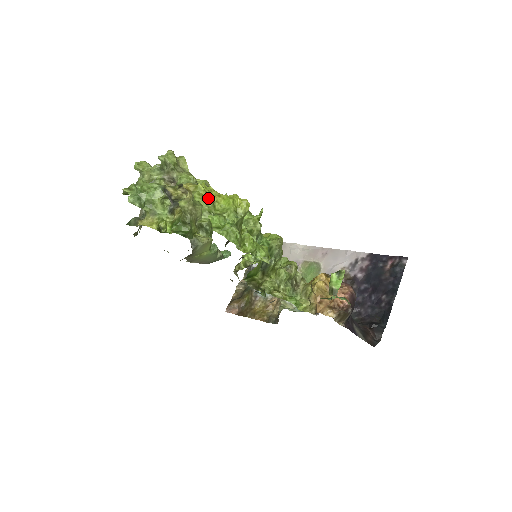
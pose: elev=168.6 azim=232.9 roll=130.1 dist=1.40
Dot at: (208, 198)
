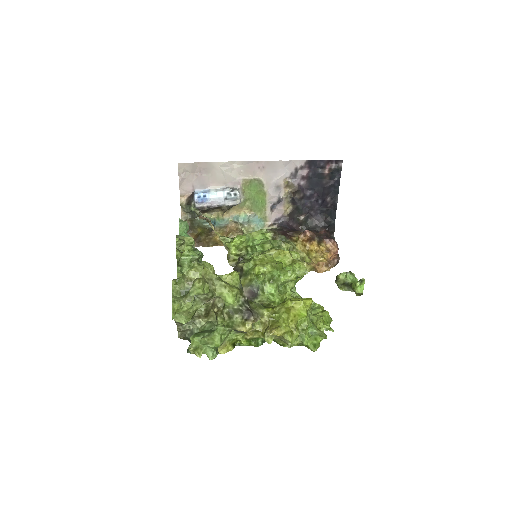
Dot at: (289, 325)
